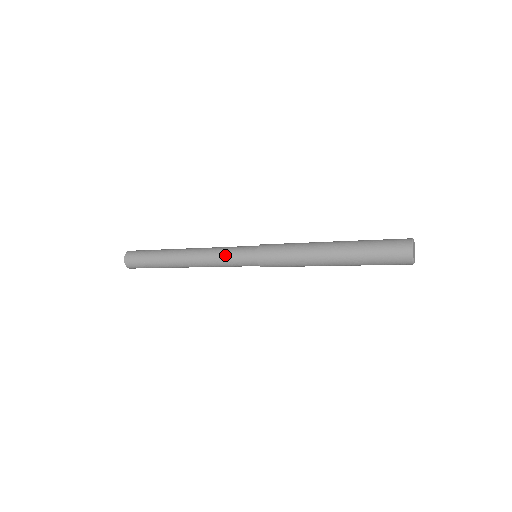
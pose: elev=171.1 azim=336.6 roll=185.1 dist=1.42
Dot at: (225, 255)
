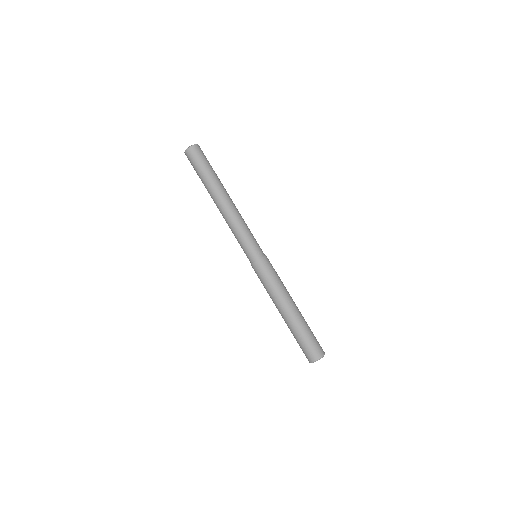
Dot at: (242, 237)
